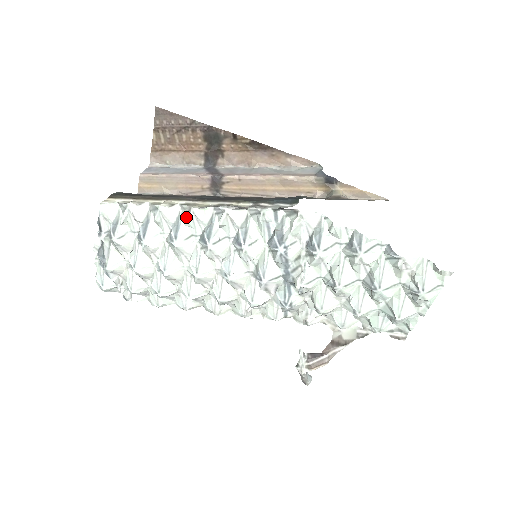
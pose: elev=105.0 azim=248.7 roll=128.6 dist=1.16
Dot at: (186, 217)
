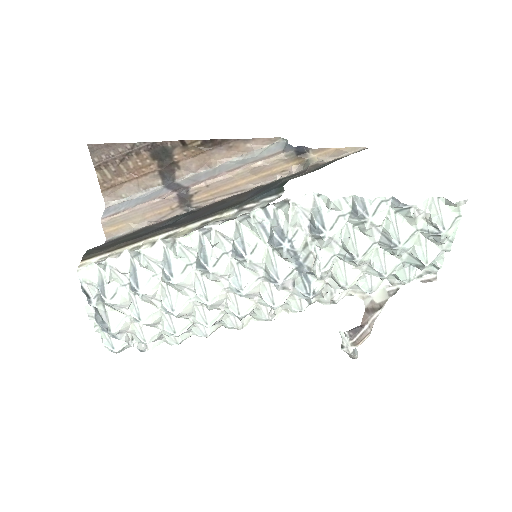
Dot at: (173, 250)
